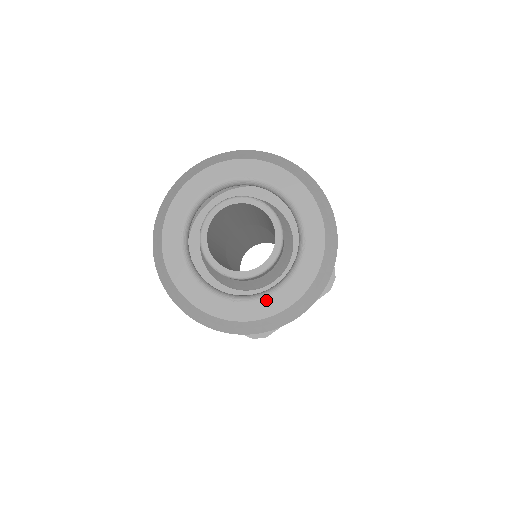
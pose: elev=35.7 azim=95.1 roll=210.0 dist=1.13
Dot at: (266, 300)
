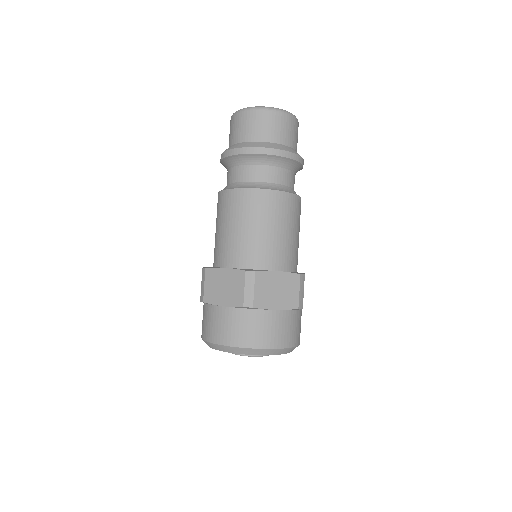
Dot at: occluded
